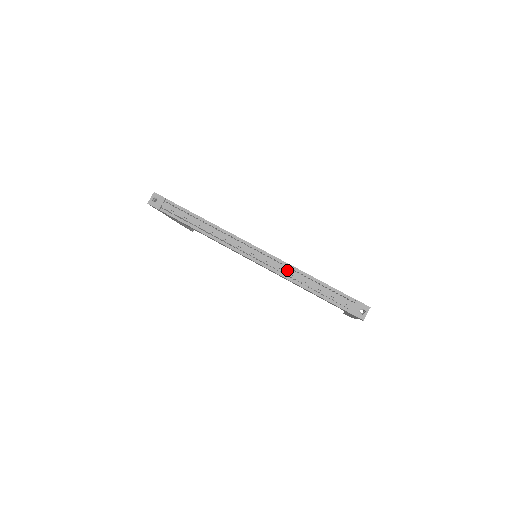
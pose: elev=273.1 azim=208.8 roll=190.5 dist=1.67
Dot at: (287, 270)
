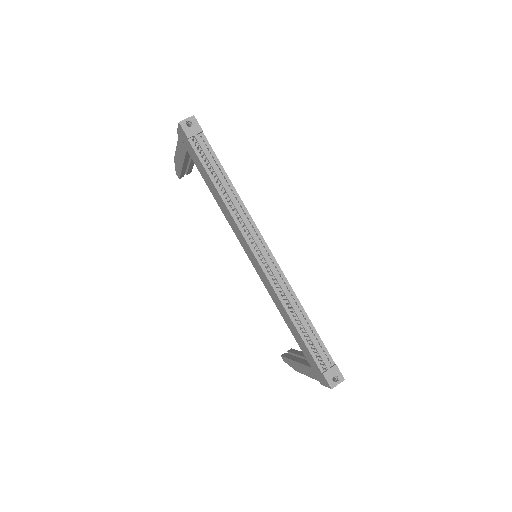
Dot at: (288, 294)
